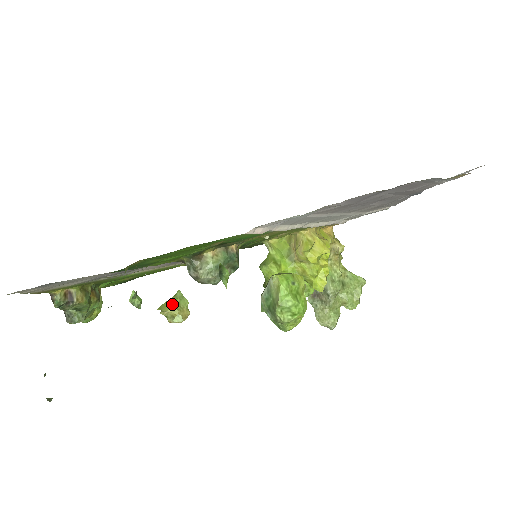
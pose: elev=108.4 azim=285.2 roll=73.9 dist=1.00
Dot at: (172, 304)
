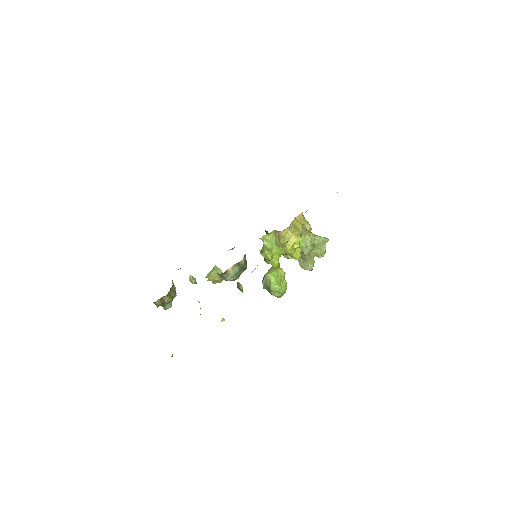
Dot at: (213, 274)
